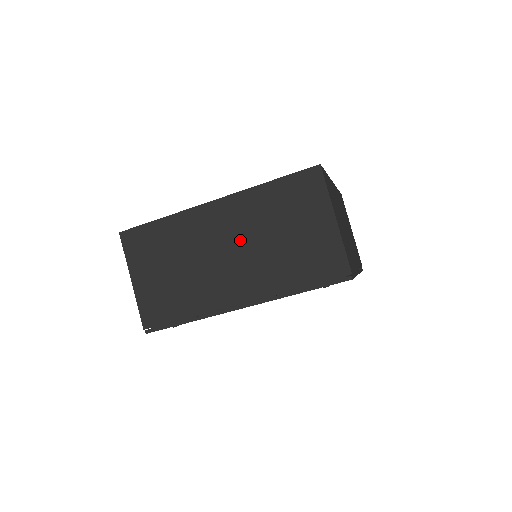
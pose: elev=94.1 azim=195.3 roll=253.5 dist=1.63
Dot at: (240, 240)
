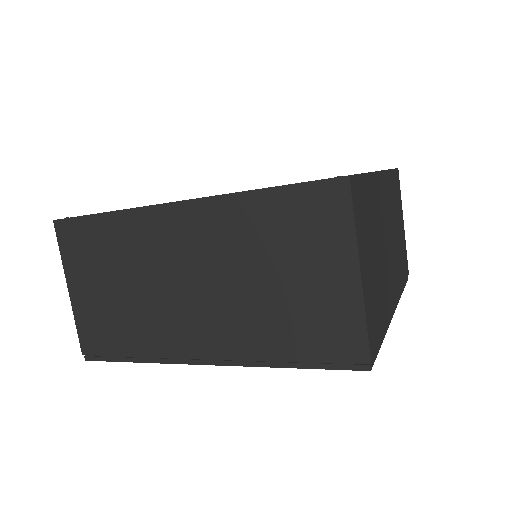
Dot at: (210, 270)
